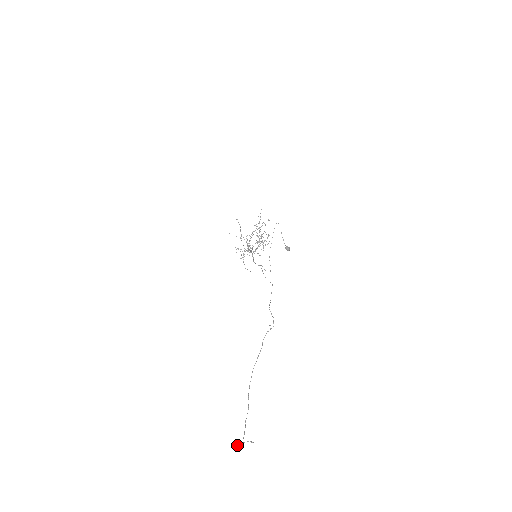
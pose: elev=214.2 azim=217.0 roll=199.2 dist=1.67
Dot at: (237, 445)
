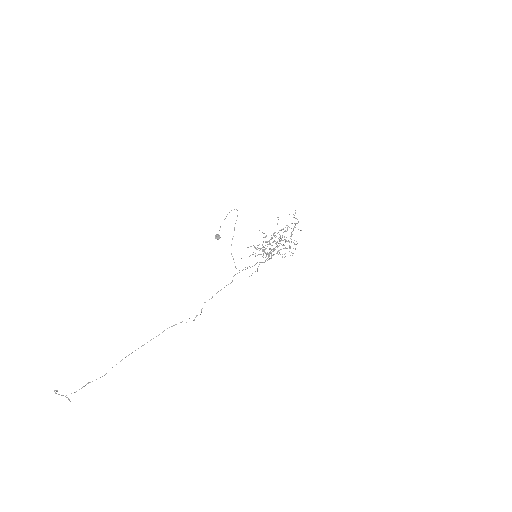
Dot at: occluded
